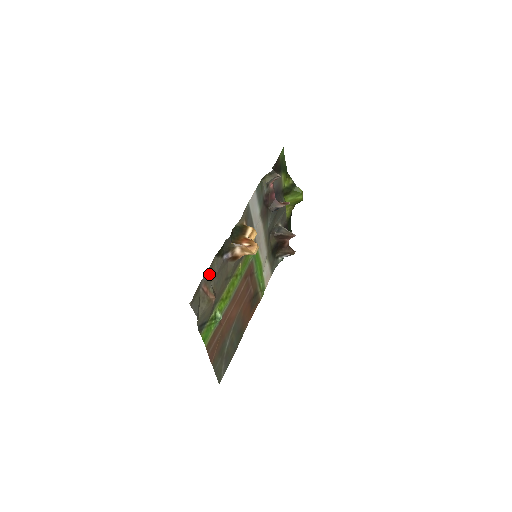
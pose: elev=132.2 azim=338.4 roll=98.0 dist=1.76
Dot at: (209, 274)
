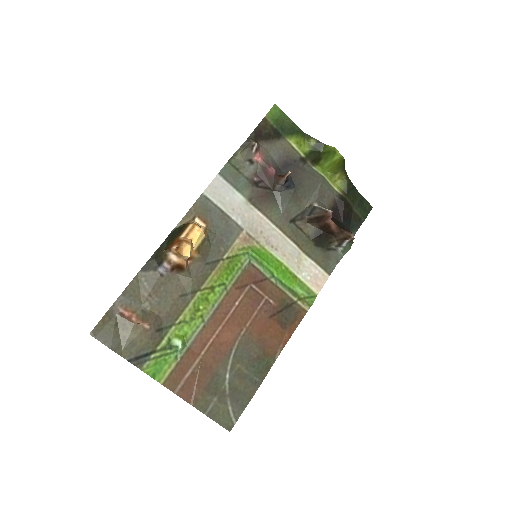
Dot at: (132, 295)
